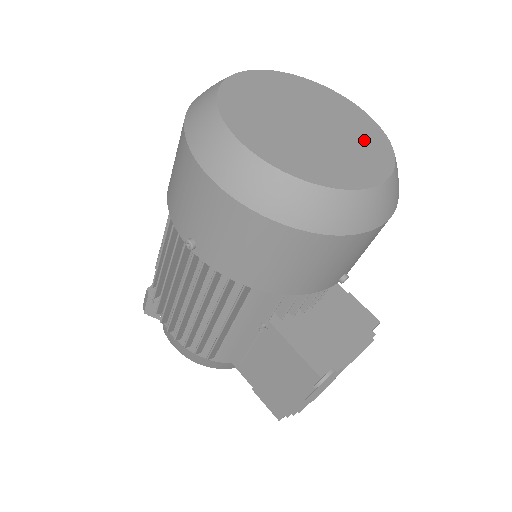
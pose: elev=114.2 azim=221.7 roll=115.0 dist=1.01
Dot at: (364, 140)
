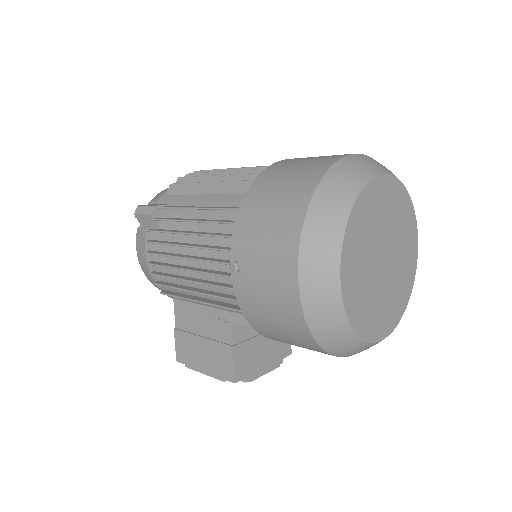
Dot at: (400, 288)
